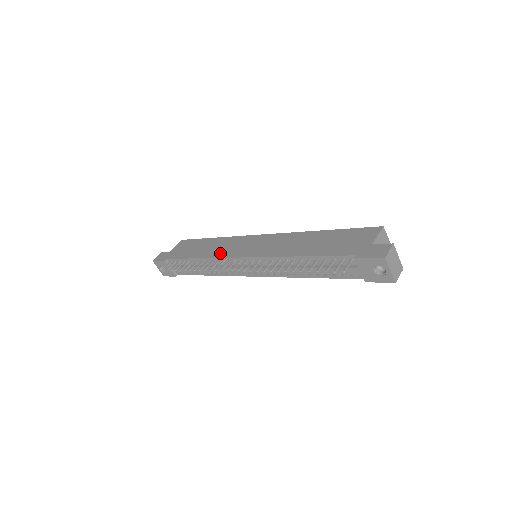
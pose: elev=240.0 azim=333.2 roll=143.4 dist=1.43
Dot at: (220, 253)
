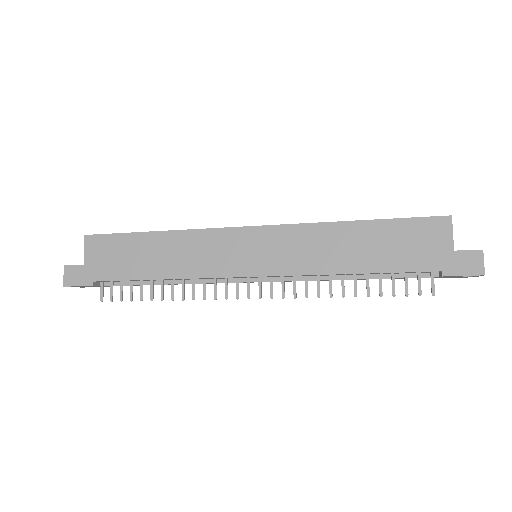
Dot at: (202, 268)
